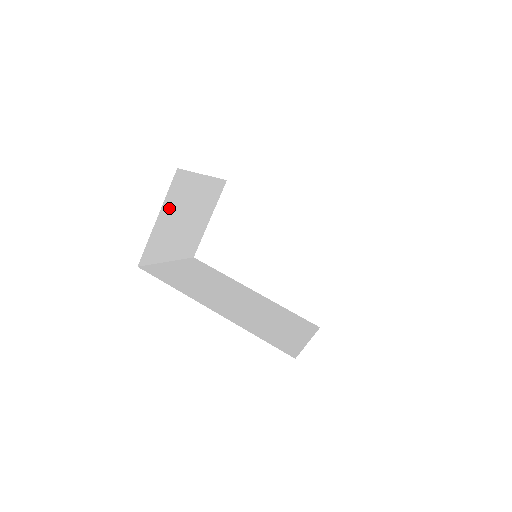
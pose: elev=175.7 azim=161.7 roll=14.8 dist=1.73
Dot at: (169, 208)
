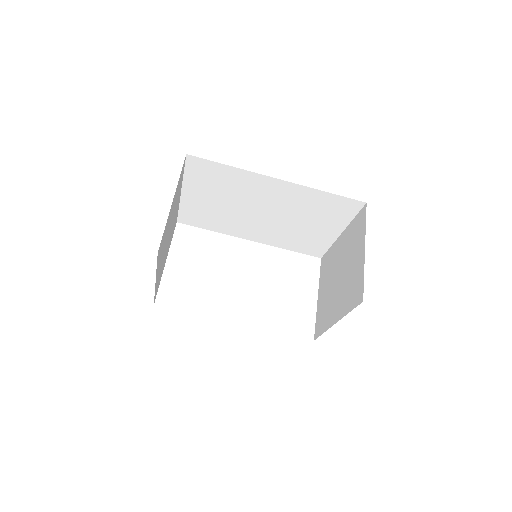
Dot at: (174, 199)
